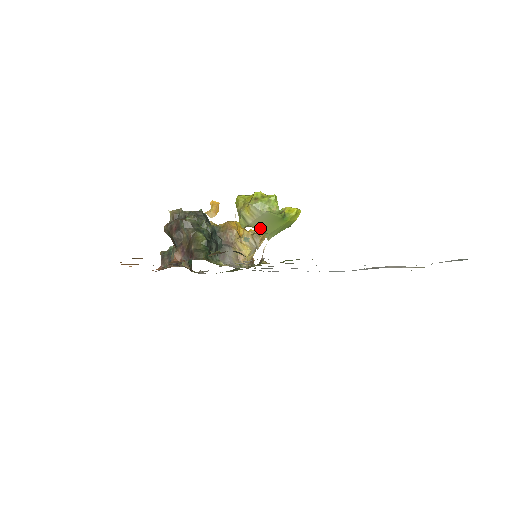
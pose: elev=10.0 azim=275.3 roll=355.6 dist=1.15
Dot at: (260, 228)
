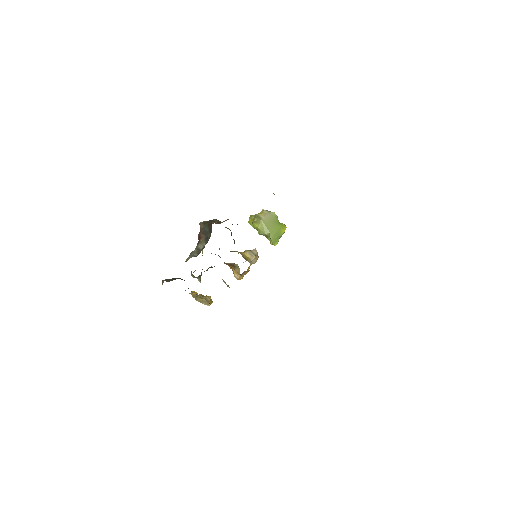
Dot at: (266, 225)
